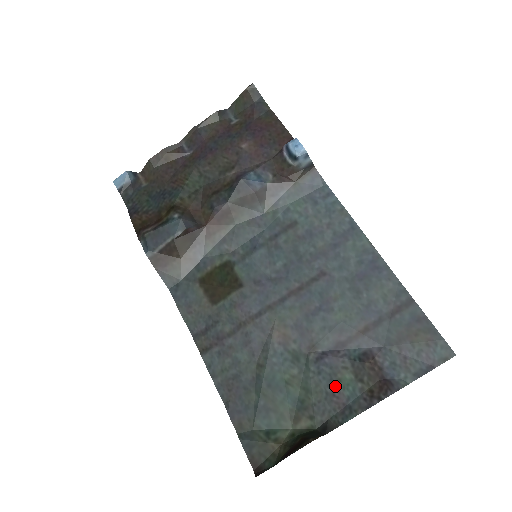
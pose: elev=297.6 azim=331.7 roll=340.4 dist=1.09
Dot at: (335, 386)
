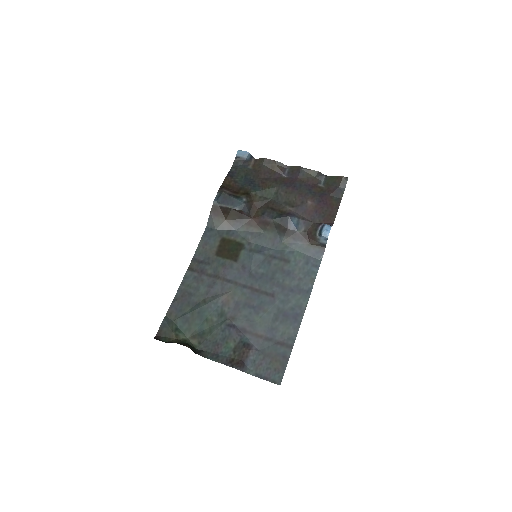
Dot at: (223, 342)
